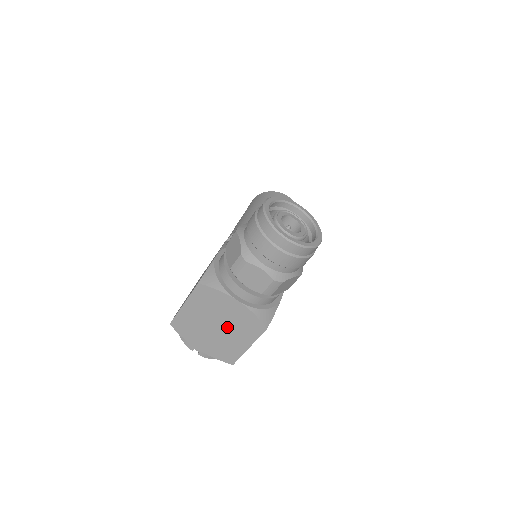
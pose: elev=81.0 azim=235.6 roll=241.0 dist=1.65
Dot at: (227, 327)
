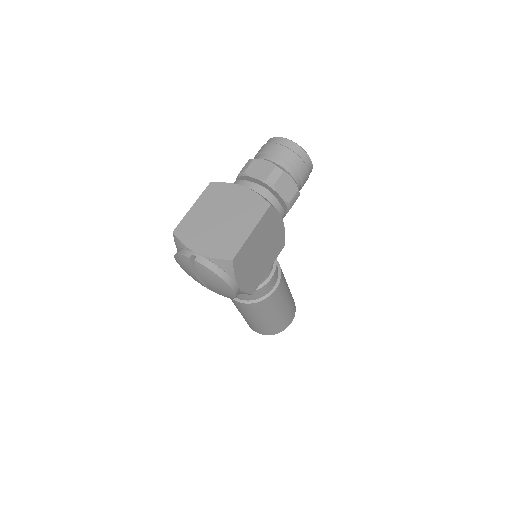
Dot at: (231, 216)
